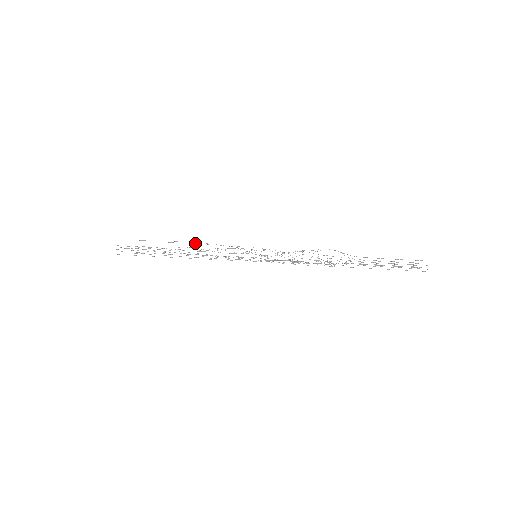
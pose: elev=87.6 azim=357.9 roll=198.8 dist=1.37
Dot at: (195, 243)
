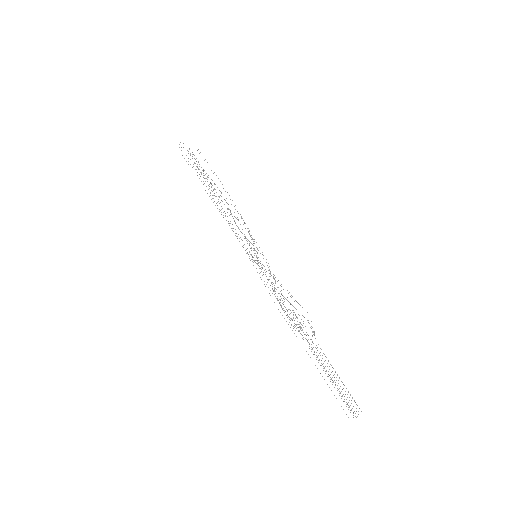
Dot at: occluded
